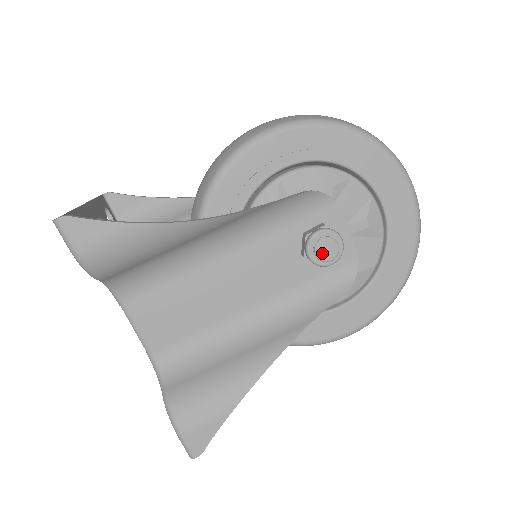
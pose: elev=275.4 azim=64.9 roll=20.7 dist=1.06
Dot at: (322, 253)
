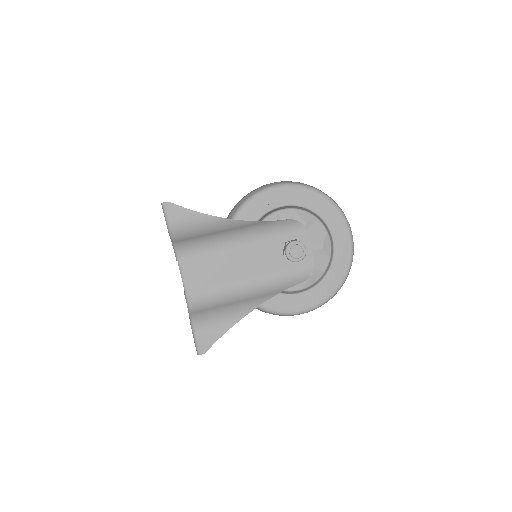
Dot at: (294, 253)
